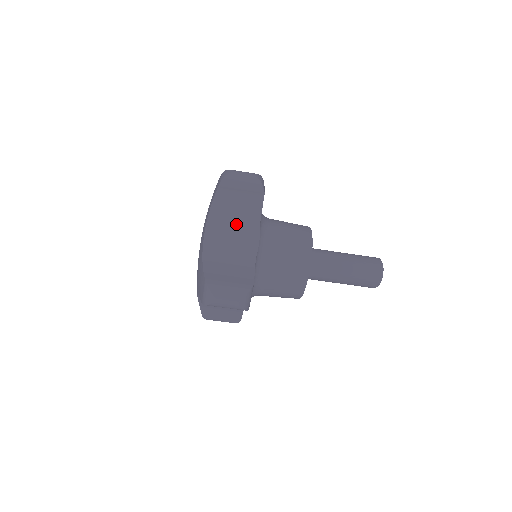
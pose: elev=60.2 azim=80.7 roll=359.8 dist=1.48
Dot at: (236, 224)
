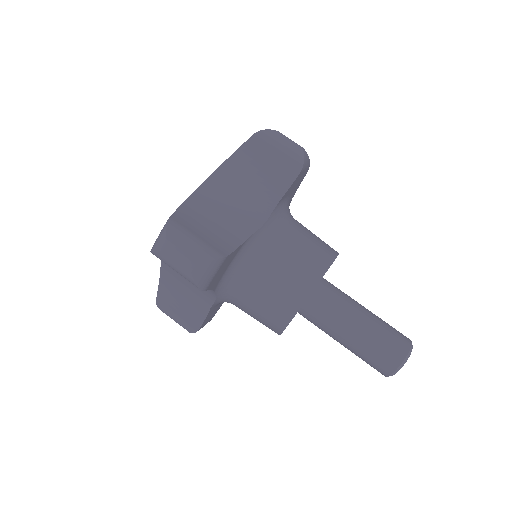
Dot at: (249, 189)
